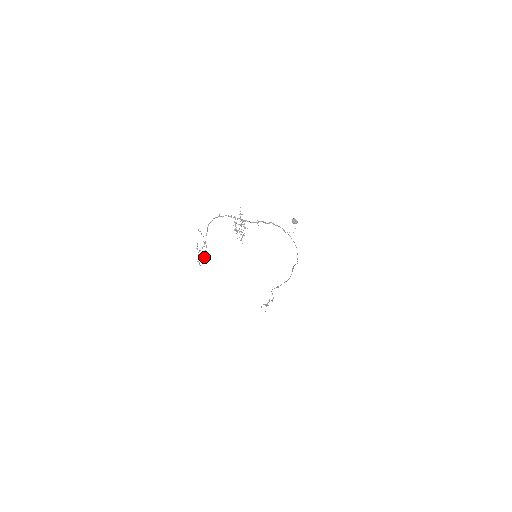
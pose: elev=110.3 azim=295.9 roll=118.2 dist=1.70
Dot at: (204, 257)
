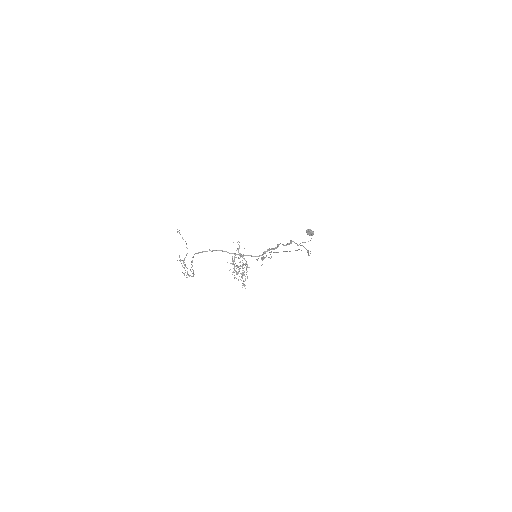
Dot at: (191, 276)
